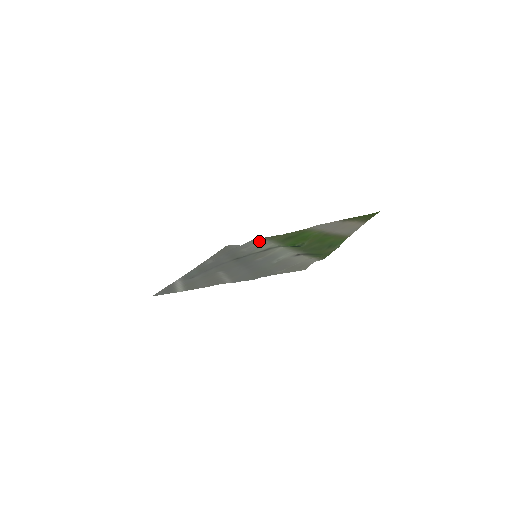
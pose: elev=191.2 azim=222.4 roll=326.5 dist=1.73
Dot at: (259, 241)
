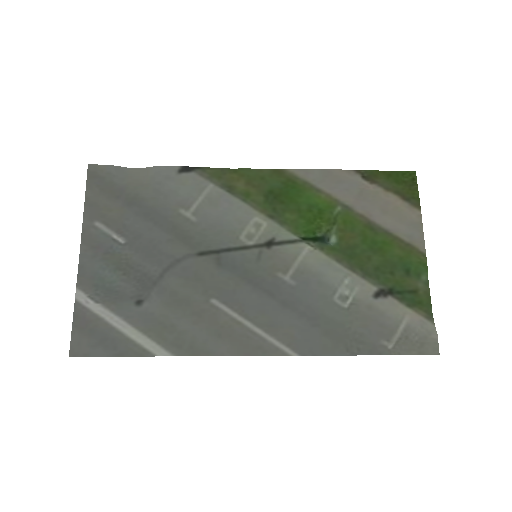
Dot at: (203, 189)
